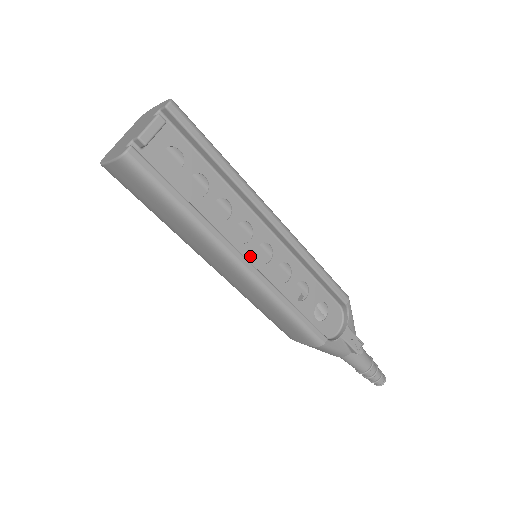
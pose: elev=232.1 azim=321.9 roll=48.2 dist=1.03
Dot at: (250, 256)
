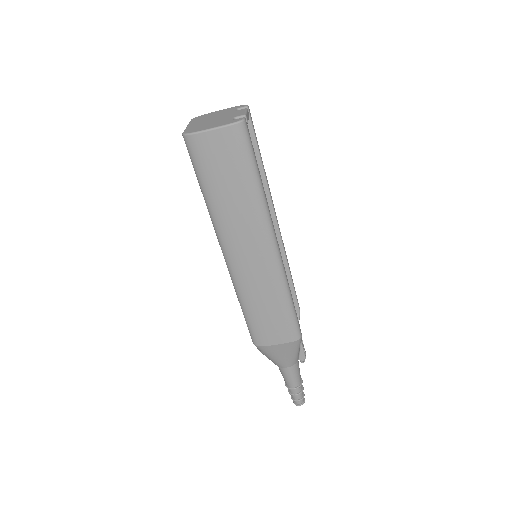
Dot at: occluded
